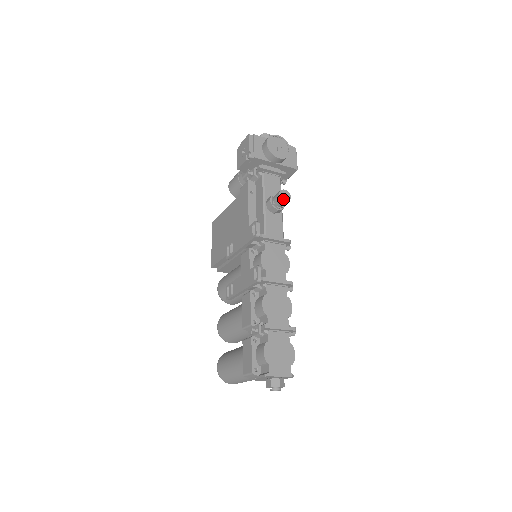
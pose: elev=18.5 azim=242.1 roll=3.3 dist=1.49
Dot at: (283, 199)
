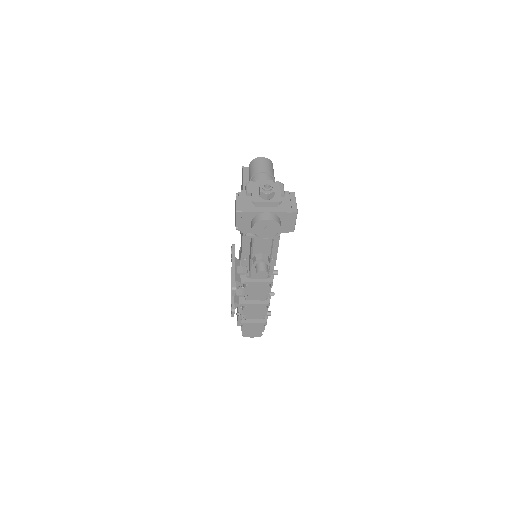
Dot at: (260, 277)
